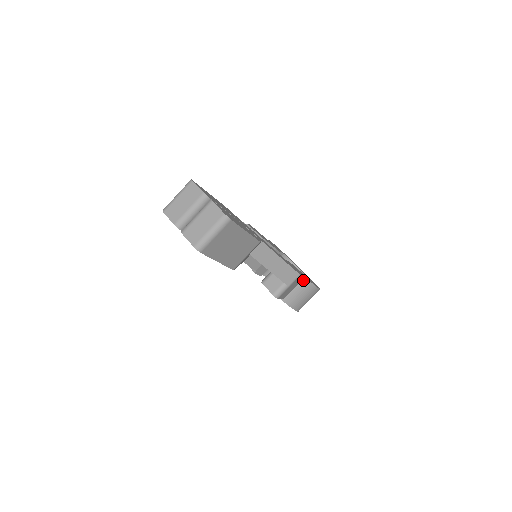
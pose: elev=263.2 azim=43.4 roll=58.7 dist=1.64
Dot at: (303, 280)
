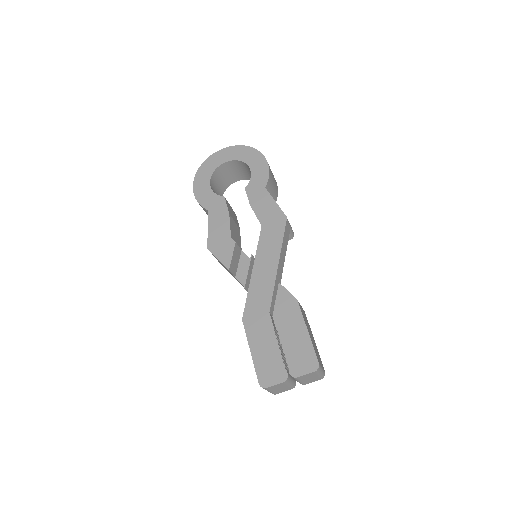
Dot at: occluded
